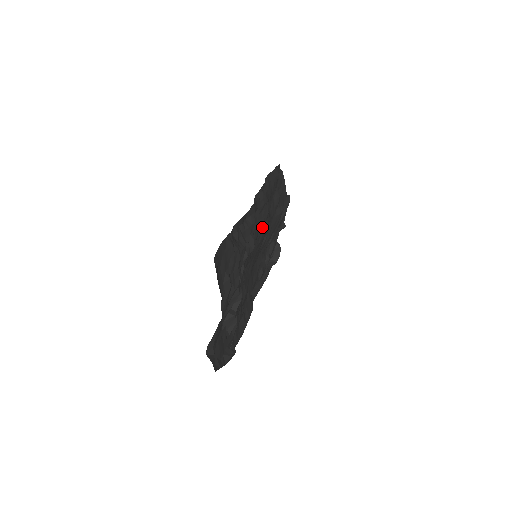
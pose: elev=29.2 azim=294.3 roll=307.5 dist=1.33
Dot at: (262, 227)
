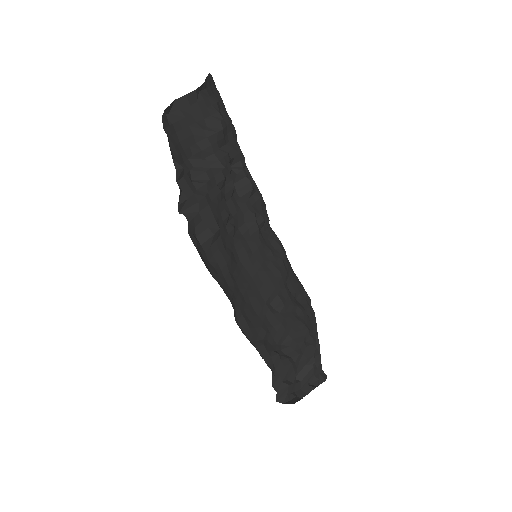
Dot at: (272, 261)
